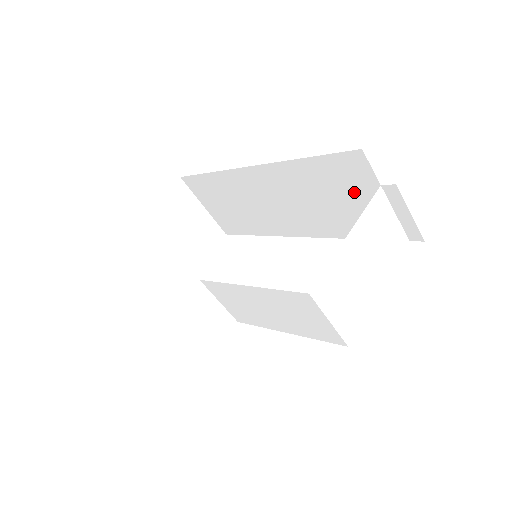
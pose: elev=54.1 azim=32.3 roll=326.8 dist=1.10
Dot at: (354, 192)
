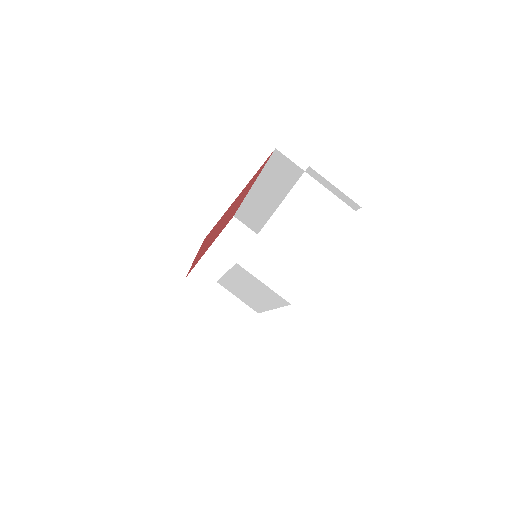
Dot at: occluded
